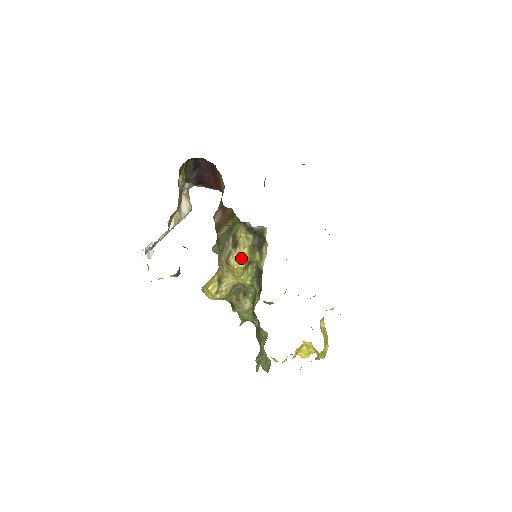
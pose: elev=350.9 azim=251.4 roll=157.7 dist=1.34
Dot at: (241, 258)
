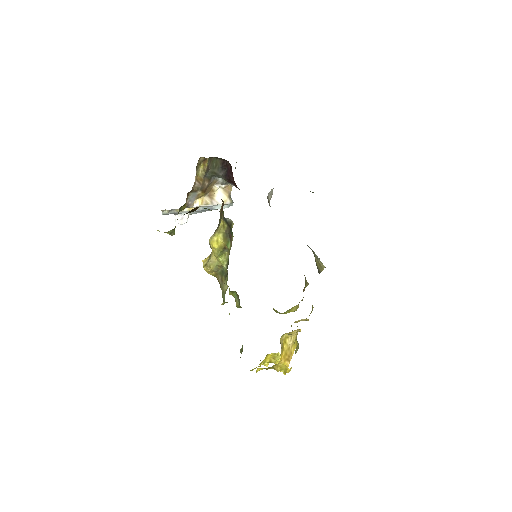
Dot at: (216, 241)
